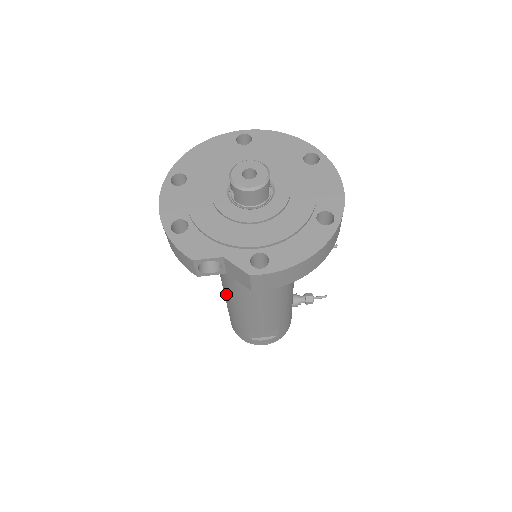
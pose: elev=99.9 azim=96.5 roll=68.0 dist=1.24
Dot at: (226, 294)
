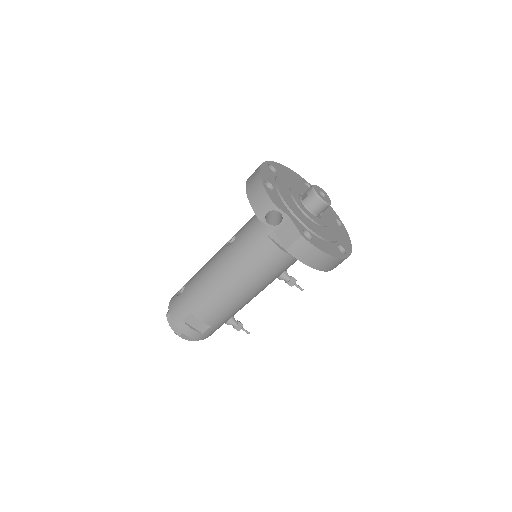
Dot at: (213, 267)
